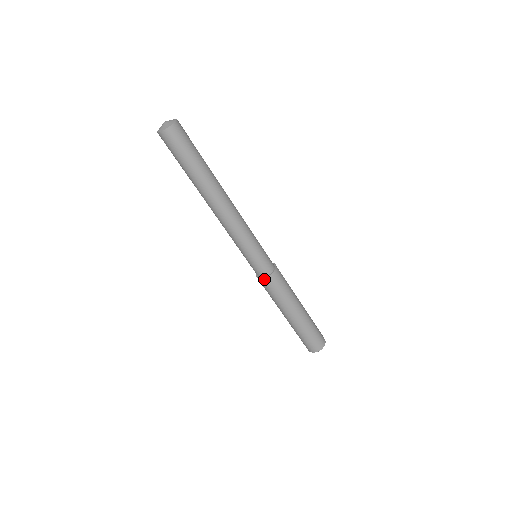
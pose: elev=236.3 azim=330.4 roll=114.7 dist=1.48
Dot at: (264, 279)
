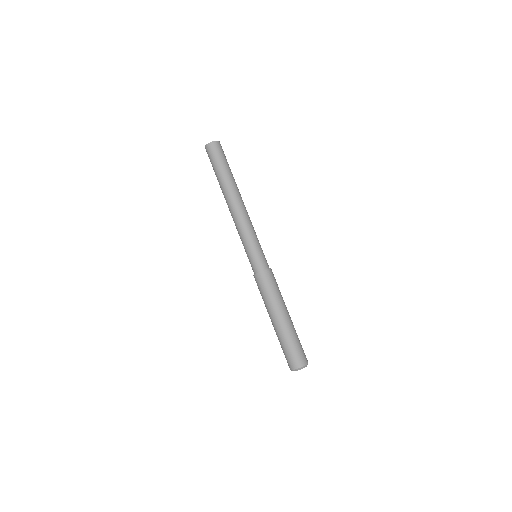
Dot at: (256, 275)
